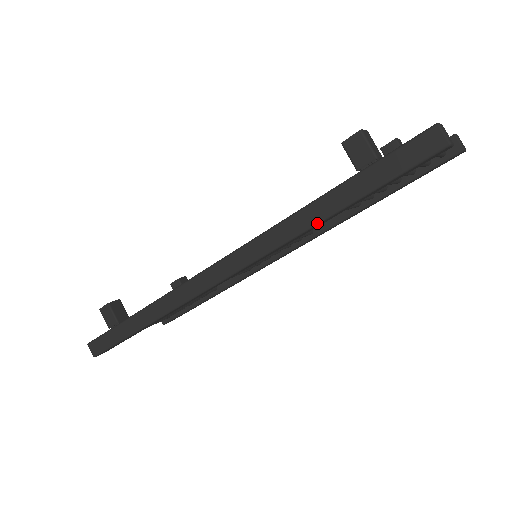
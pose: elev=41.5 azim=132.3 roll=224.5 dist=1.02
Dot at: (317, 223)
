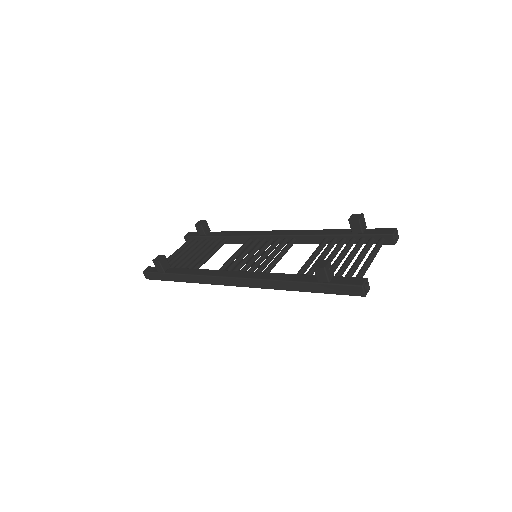
Dot at: occluded
